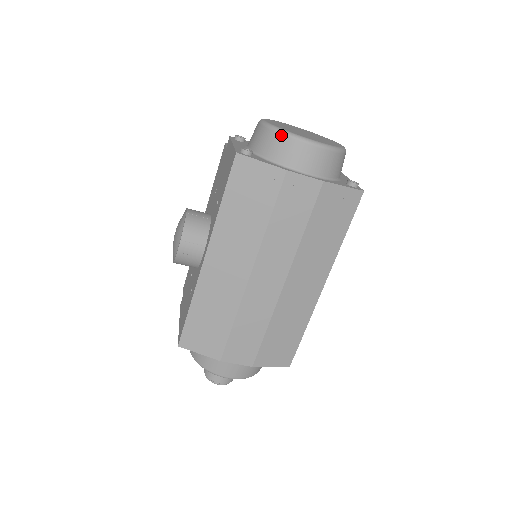
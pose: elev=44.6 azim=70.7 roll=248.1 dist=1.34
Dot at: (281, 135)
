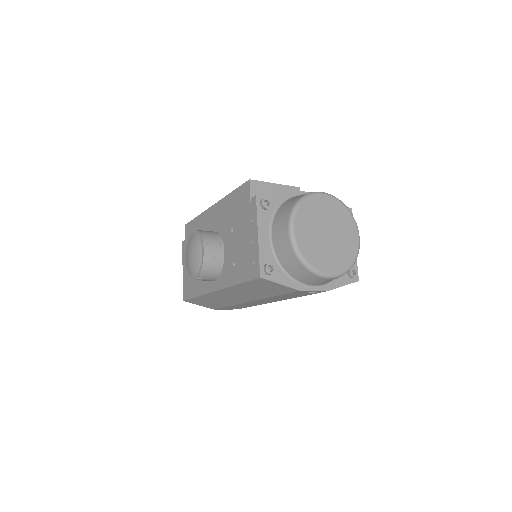
Dot at: (304, 268)
